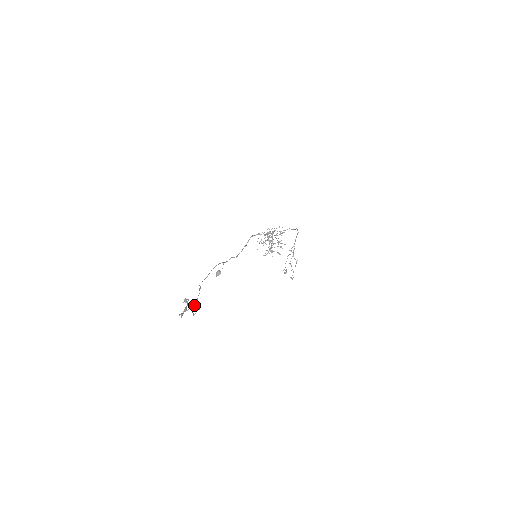
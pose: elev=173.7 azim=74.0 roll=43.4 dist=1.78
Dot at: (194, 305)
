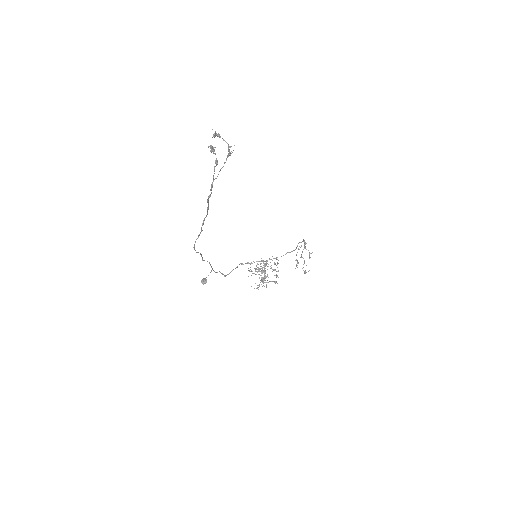
Dot at: (208, 198)
